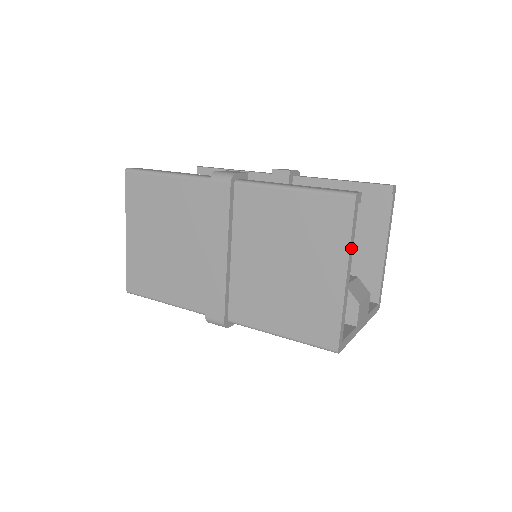
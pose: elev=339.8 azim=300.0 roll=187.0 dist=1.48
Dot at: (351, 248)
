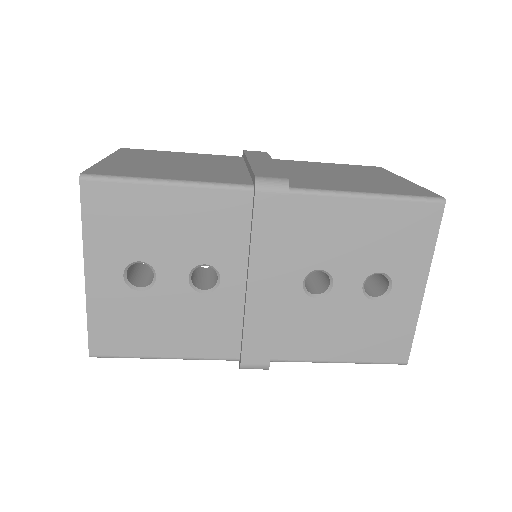
Dot at: occluded
